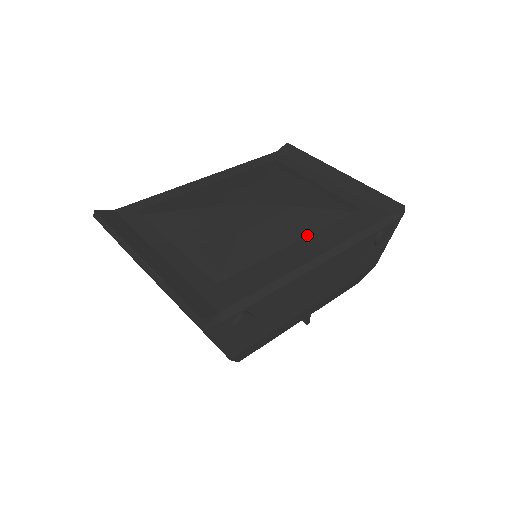
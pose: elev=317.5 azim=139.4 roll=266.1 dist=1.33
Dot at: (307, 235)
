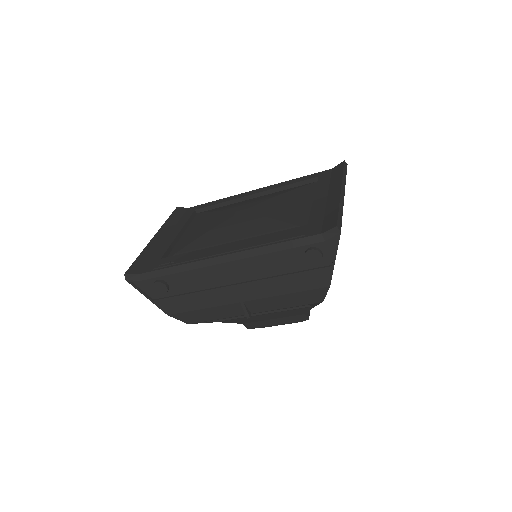
Dot at: occluded
